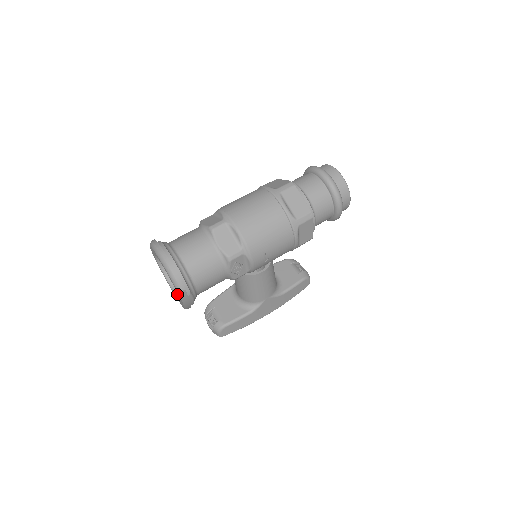
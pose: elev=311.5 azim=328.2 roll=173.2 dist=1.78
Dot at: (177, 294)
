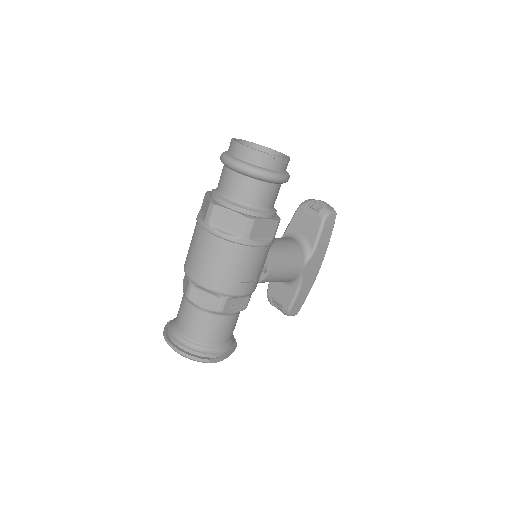
Dot at: occluded
